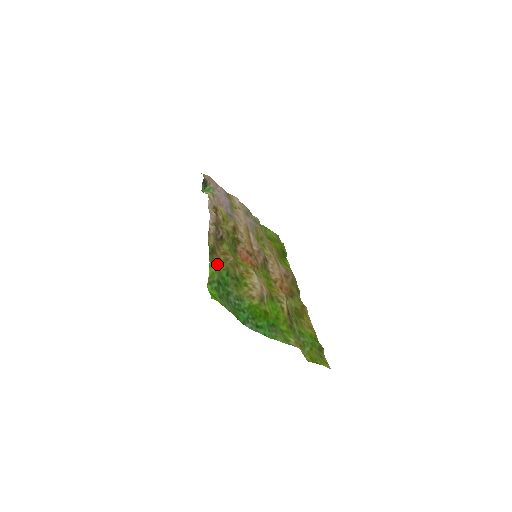
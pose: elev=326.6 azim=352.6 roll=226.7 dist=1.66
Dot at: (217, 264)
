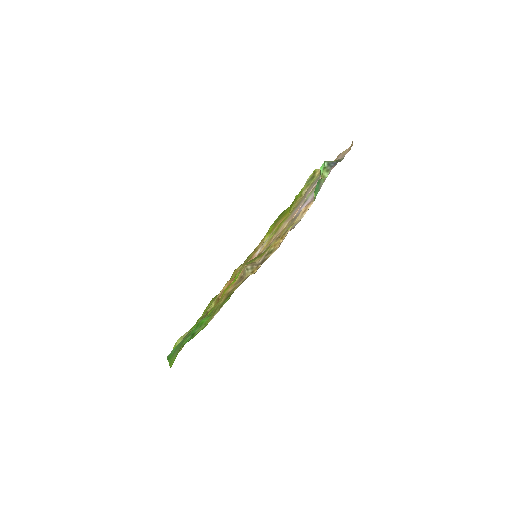
Dot at: (214, 312)
